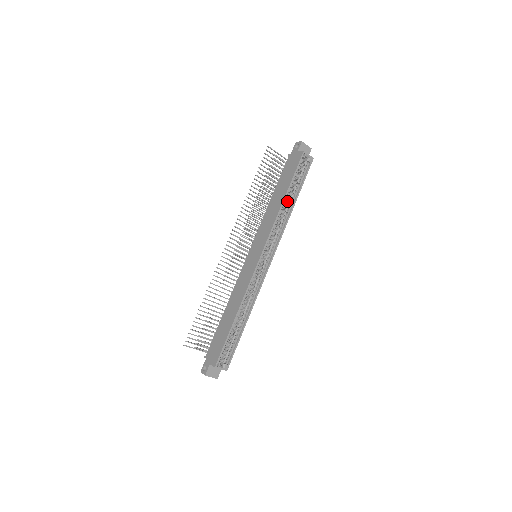
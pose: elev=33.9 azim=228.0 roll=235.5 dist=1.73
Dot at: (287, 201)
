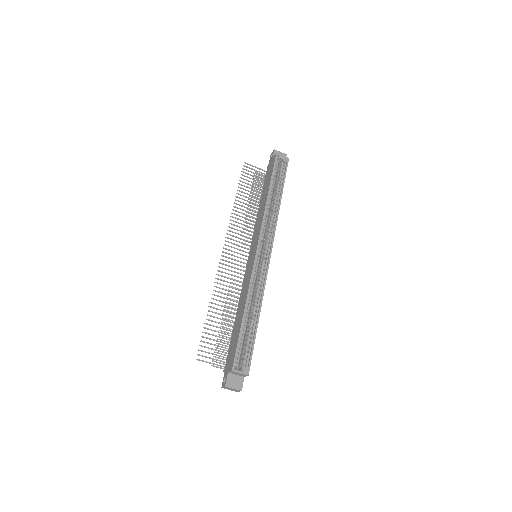
Dot at: (273, 198)
